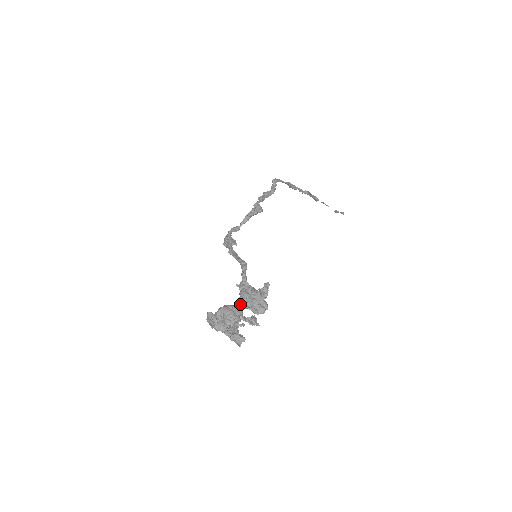
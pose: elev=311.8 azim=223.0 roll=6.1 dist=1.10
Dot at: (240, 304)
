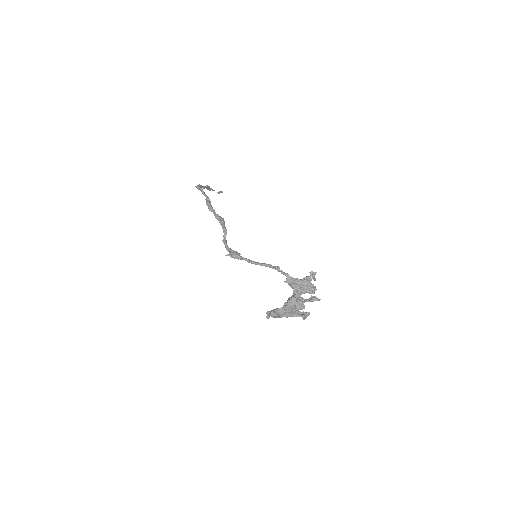
Dot at: (298, 293)
